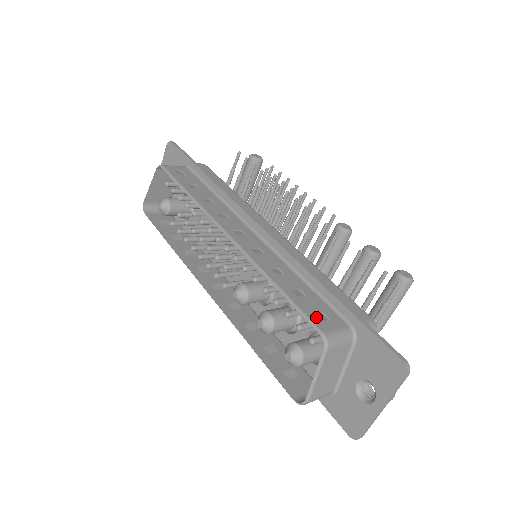
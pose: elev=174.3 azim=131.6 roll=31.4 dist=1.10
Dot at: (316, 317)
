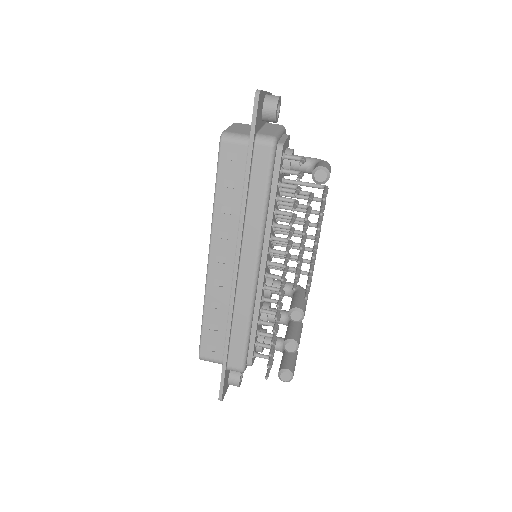
Dot at: (206, 346)
